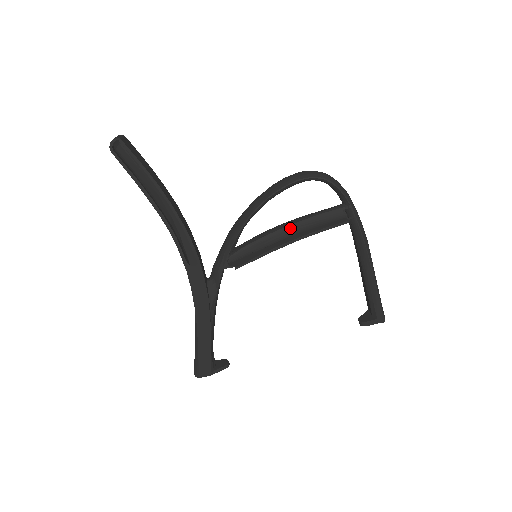
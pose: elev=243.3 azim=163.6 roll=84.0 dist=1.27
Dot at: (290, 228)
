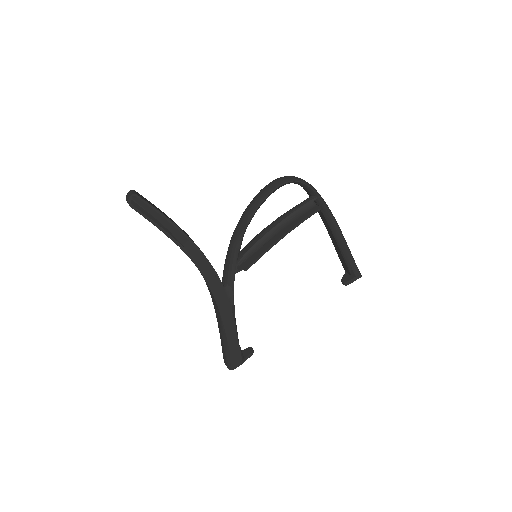
Dot at: occluded
